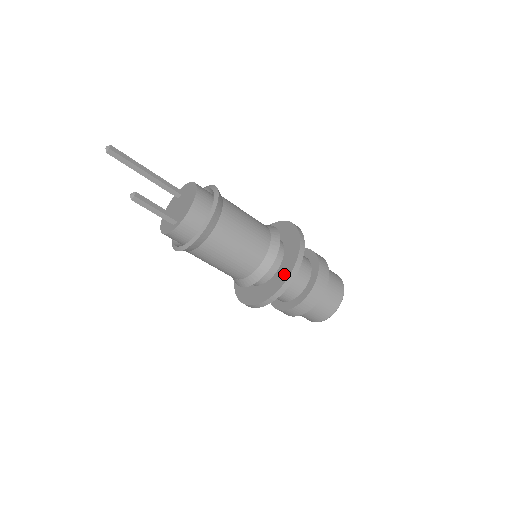
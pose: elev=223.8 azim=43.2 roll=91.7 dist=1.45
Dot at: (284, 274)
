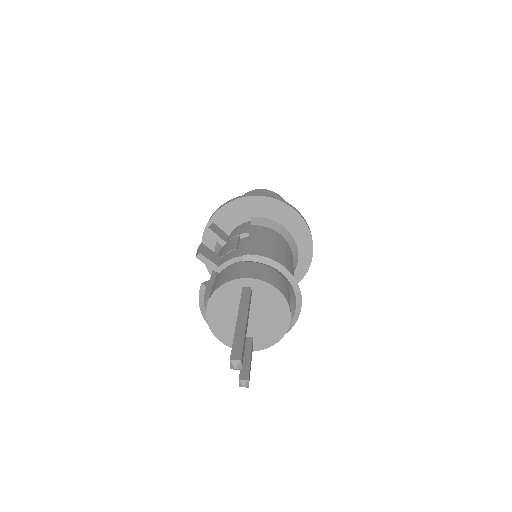
Dot at: occluded
